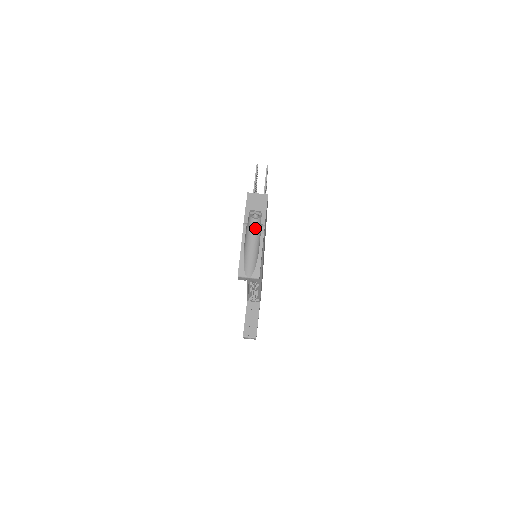
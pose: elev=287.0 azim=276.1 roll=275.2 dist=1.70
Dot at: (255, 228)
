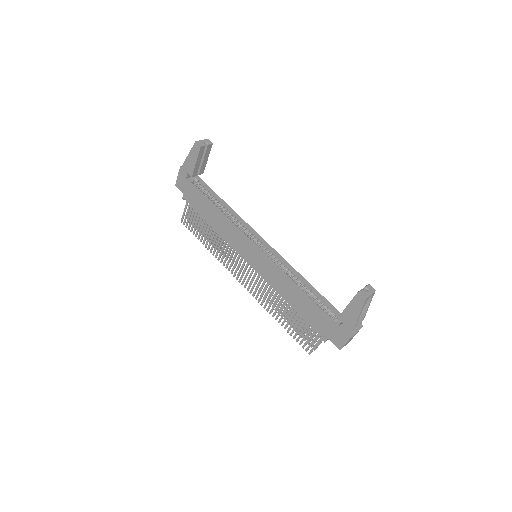
Dot at: occluded
